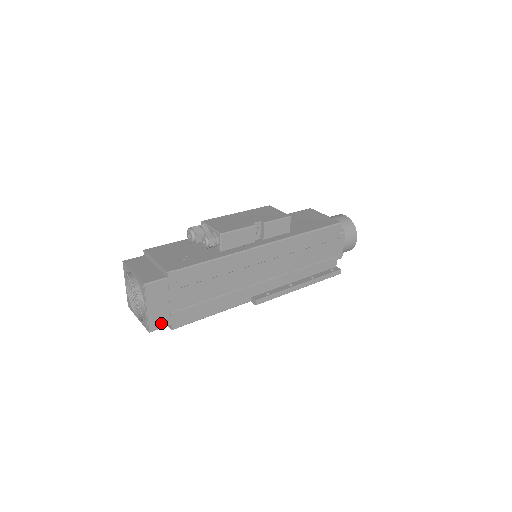
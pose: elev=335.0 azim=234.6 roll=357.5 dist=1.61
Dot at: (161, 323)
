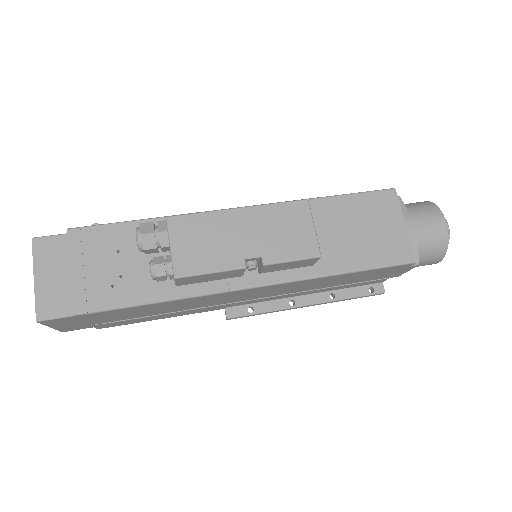
Dot at: (79, 328)
